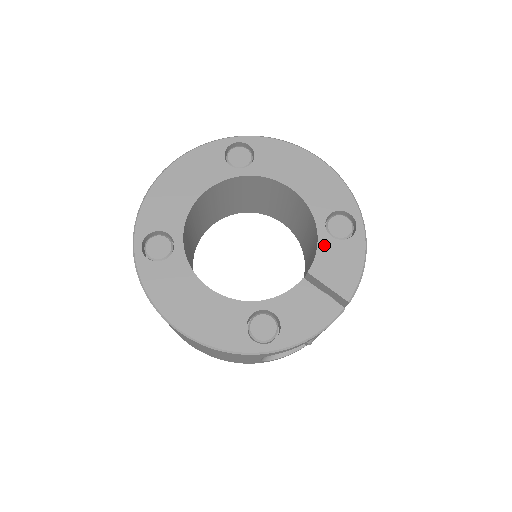
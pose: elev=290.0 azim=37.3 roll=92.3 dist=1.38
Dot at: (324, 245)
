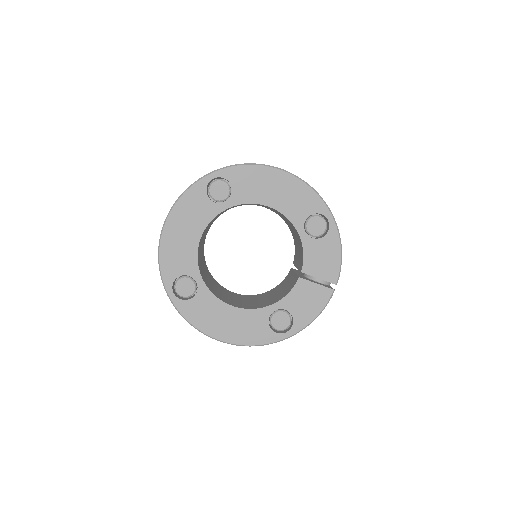
Dot at: (308, 247)
